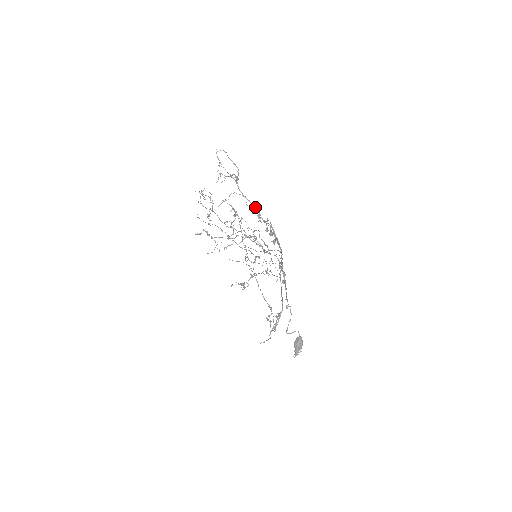
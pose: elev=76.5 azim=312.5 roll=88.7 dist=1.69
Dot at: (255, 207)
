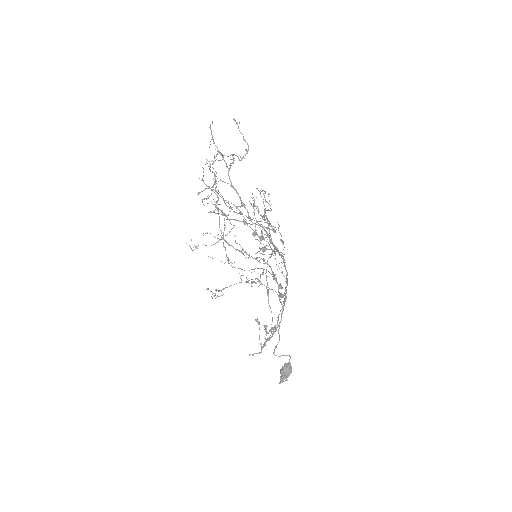
Dot at: (268, 196)
